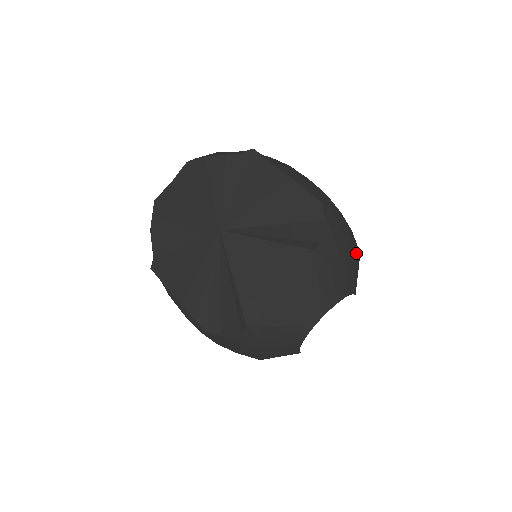
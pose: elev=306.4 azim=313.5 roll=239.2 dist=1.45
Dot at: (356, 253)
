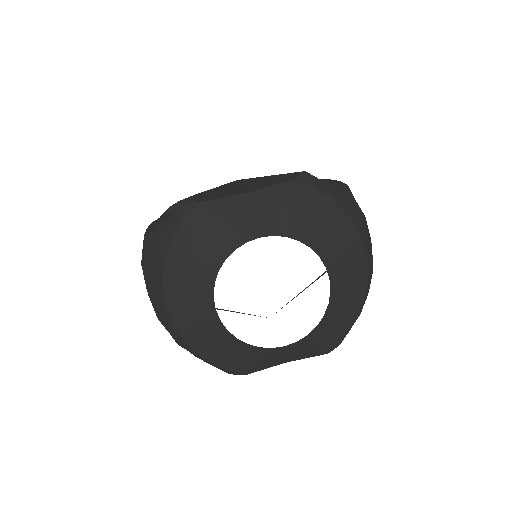
Dot at: (360, 246)
